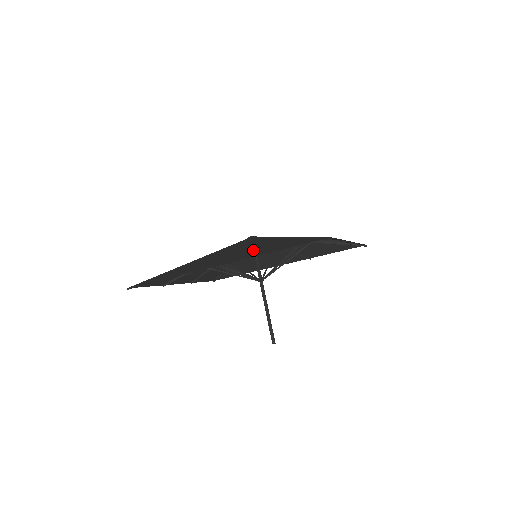
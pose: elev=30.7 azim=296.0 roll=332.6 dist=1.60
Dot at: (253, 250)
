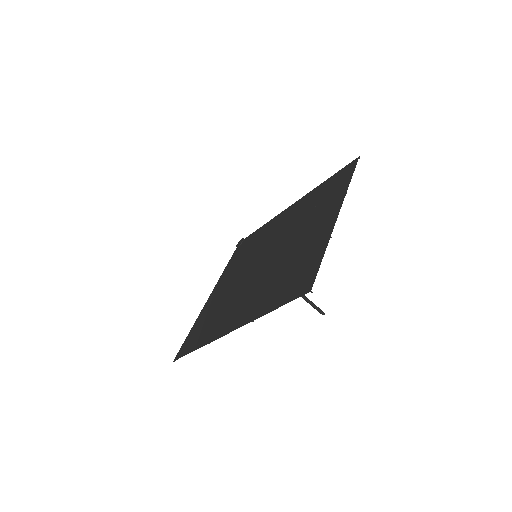
Dot at: (248, 297)
